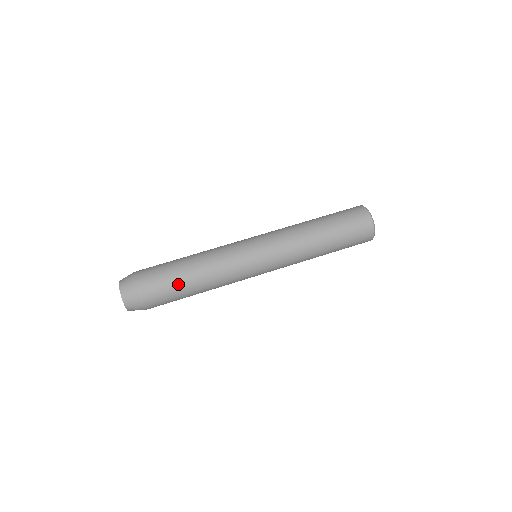
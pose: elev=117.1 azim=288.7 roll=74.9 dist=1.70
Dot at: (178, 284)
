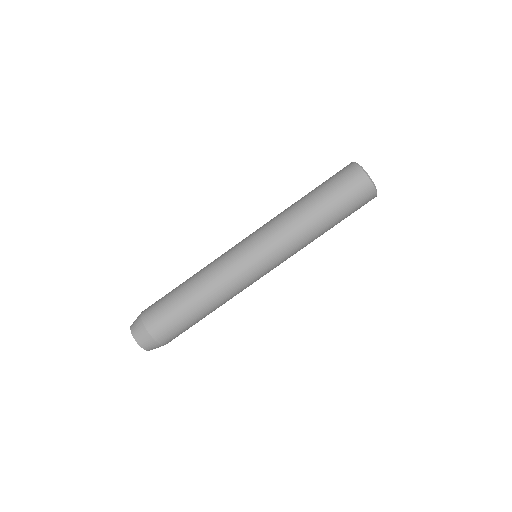
Dot at: occluded
